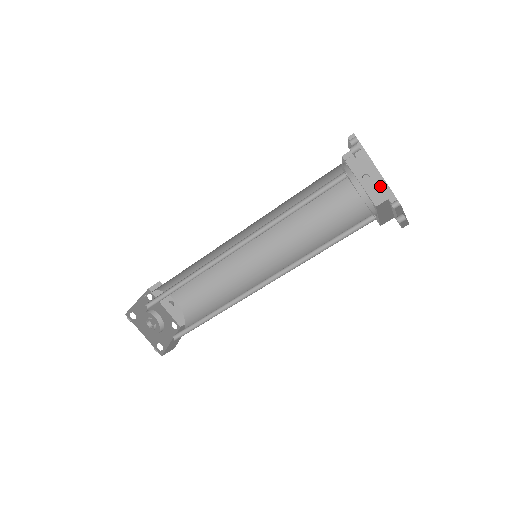
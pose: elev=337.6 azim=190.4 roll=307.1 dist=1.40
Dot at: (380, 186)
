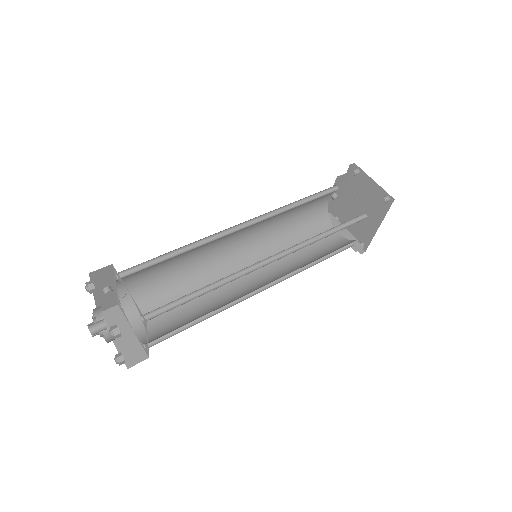
Dot at: (334, 203)
